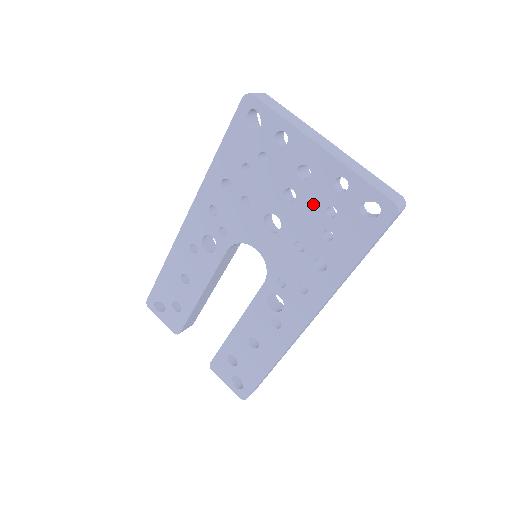
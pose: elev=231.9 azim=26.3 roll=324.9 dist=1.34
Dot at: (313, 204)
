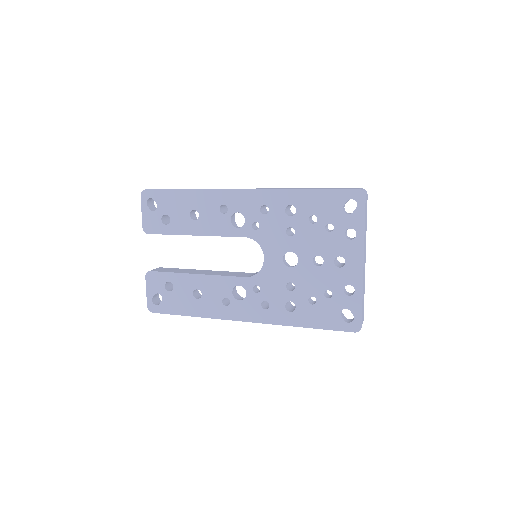
Dot at: (325, 280)
